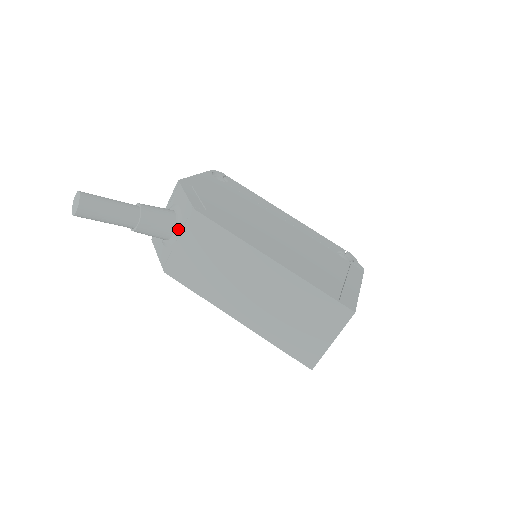
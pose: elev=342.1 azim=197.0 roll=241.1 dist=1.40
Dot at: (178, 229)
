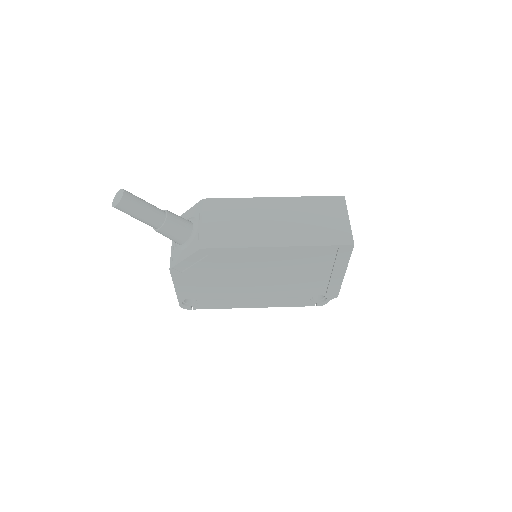
Dot at: (196, 221)
